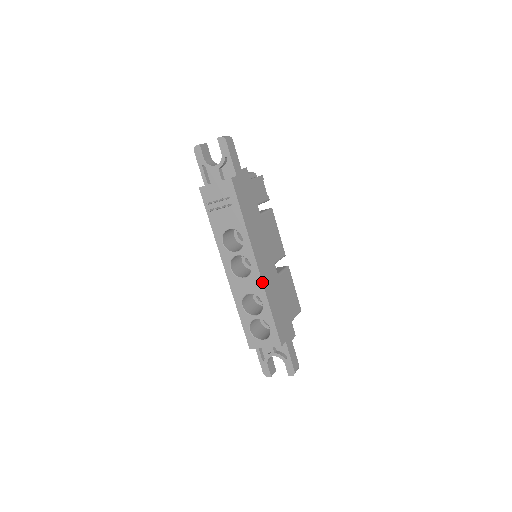
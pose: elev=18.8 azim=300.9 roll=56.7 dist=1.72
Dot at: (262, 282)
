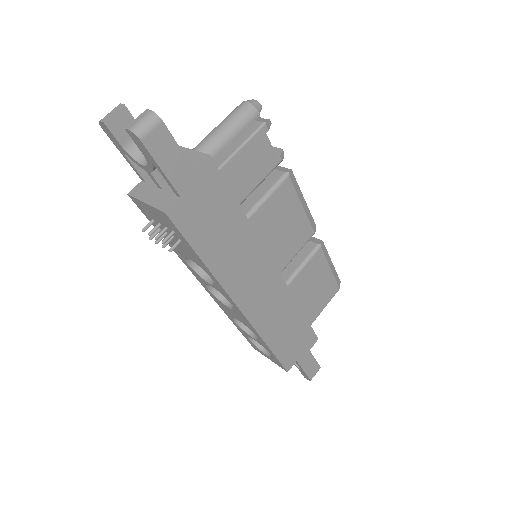
Dot at: (251, 325)
